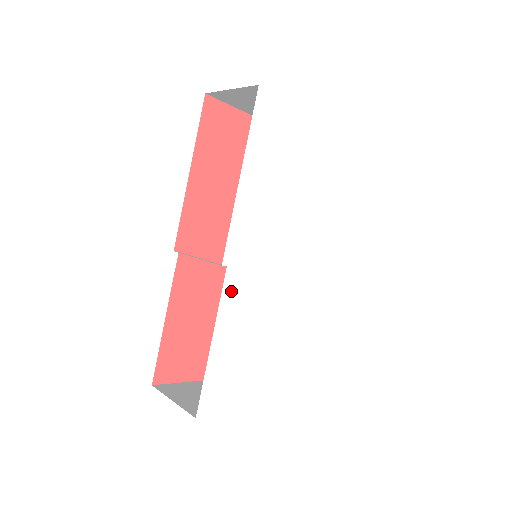
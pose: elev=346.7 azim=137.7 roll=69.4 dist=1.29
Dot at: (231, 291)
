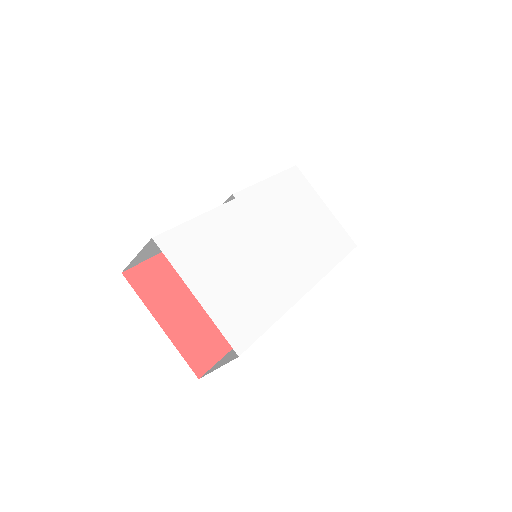
Dot at: (230, 211)
